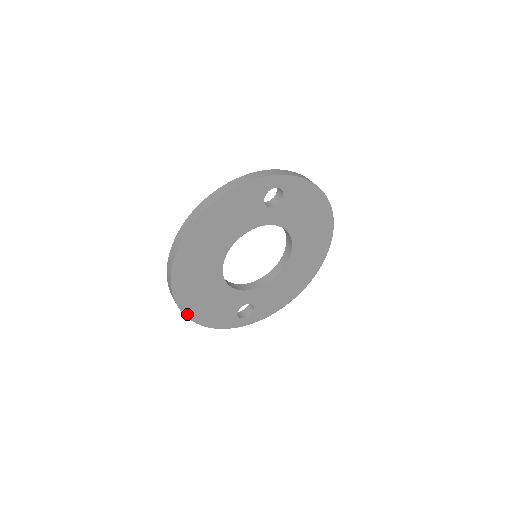
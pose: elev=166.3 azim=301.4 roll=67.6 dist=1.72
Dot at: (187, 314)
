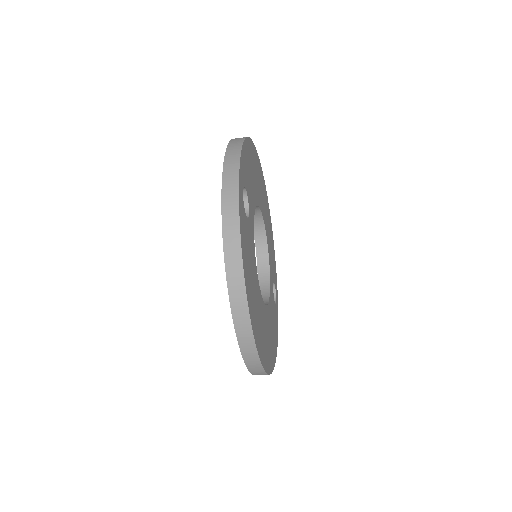
Dot at: (274, 363)
